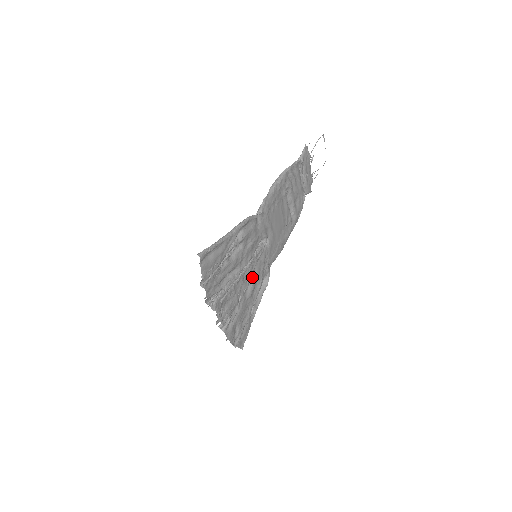
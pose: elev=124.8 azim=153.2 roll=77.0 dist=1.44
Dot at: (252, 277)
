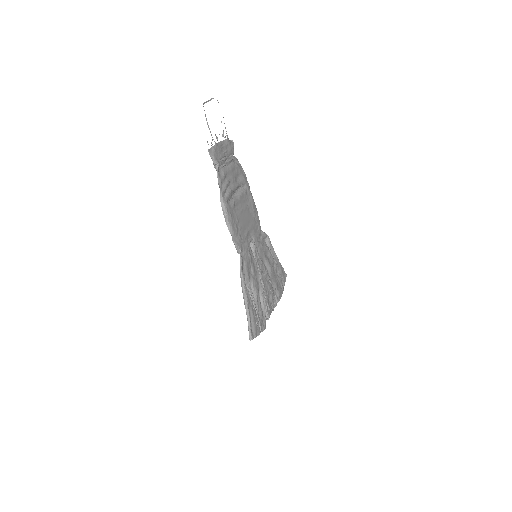
Dot at: (263, 261)
